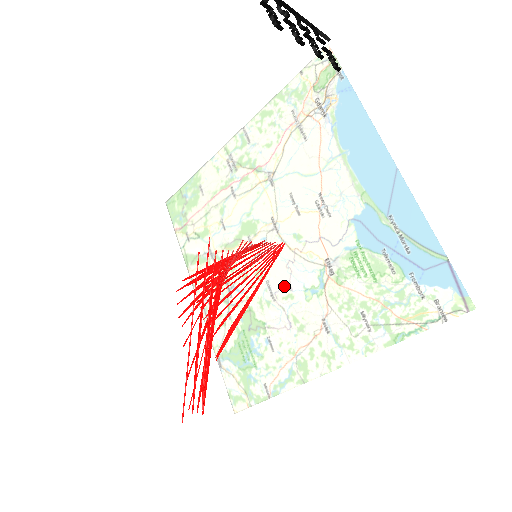
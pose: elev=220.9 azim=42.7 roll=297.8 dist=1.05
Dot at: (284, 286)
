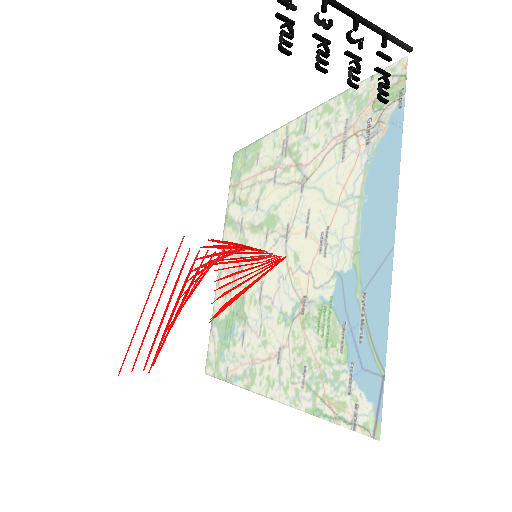
Dot at: (270, 296)
